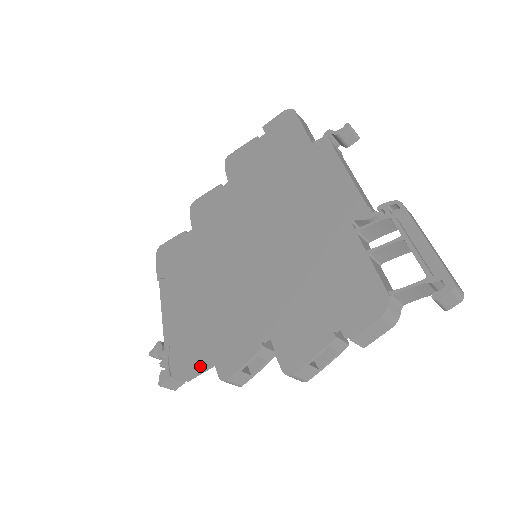
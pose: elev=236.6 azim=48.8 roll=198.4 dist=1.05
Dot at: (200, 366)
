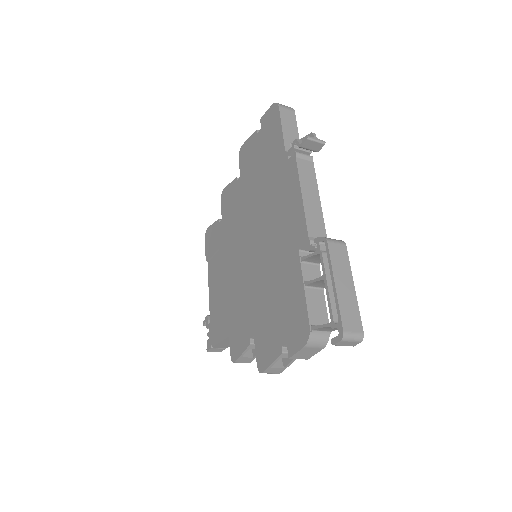
Dot at: (228, 342)
